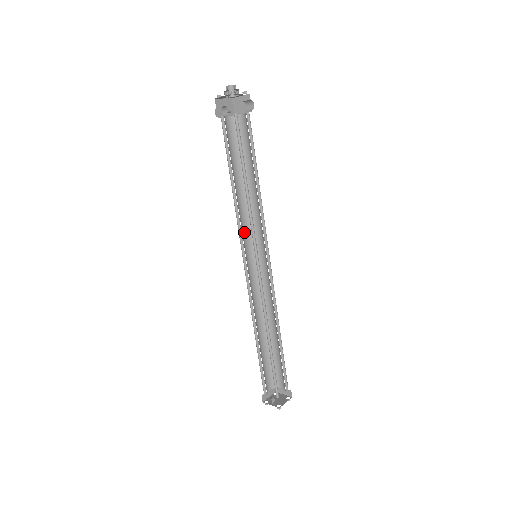
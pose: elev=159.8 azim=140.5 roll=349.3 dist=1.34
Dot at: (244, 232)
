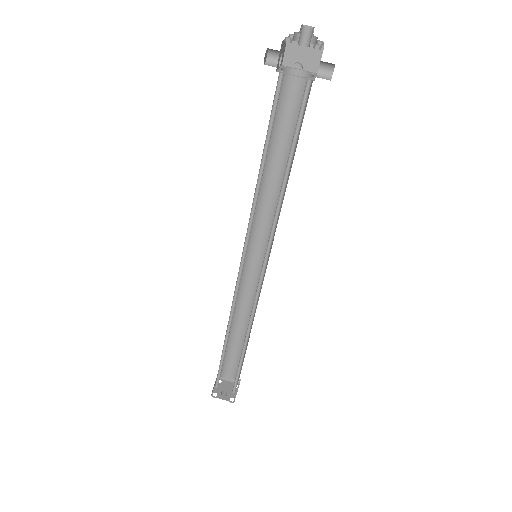
Dot at: occluded
